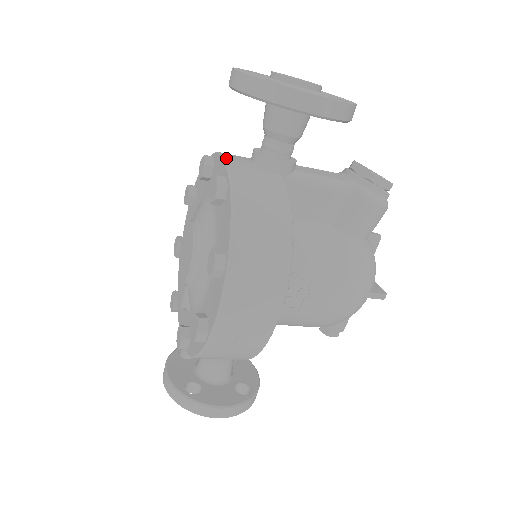
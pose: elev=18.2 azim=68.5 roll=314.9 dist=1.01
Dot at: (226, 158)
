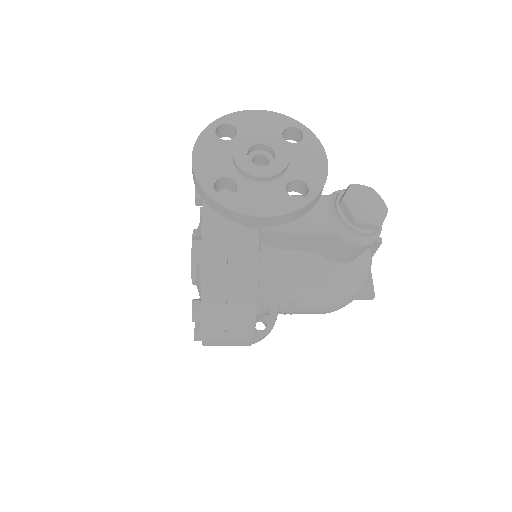
Dot at: (205, 214)
